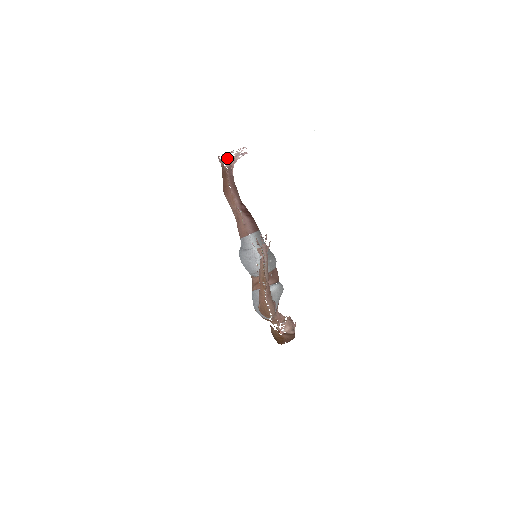
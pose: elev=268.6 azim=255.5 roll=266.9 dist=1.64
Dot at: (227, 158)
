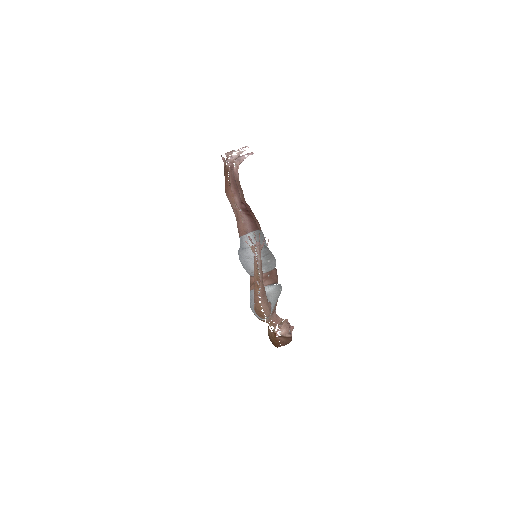
Dot at: occluded
